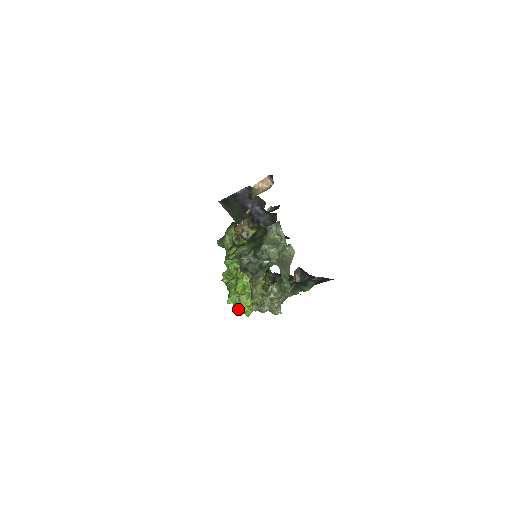
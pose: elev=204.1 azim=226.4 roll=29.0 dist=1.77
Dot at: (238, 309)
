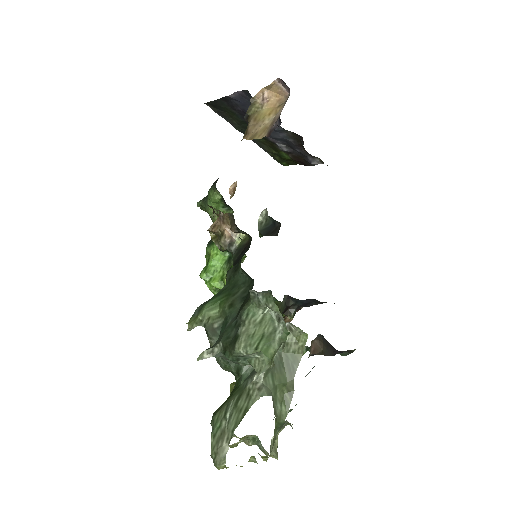
Dot at: occluded
